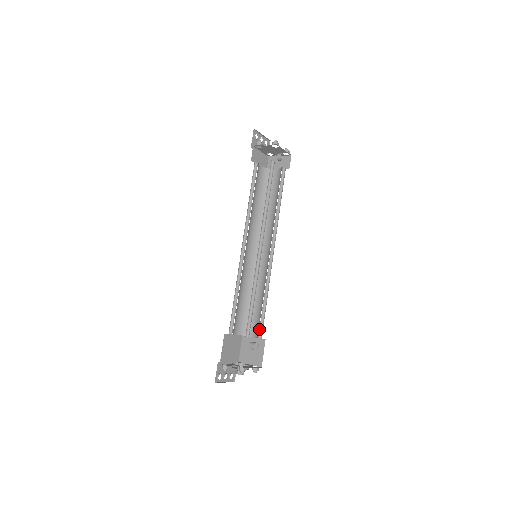
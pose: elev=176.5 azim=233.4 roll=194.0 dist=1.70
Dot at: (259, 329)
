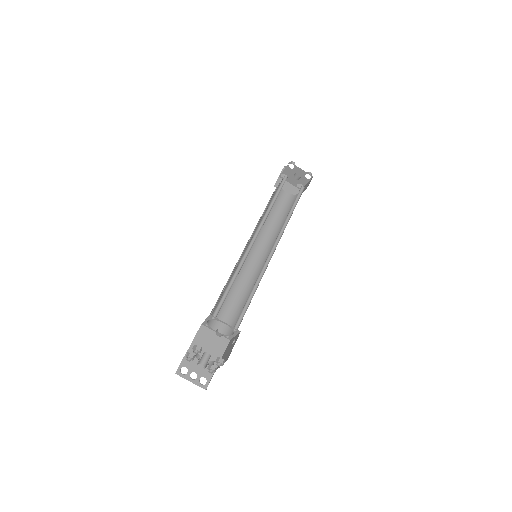
Dot at: (238, 322)
